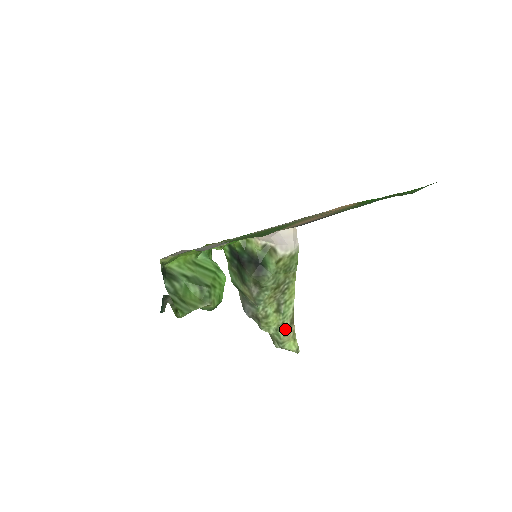
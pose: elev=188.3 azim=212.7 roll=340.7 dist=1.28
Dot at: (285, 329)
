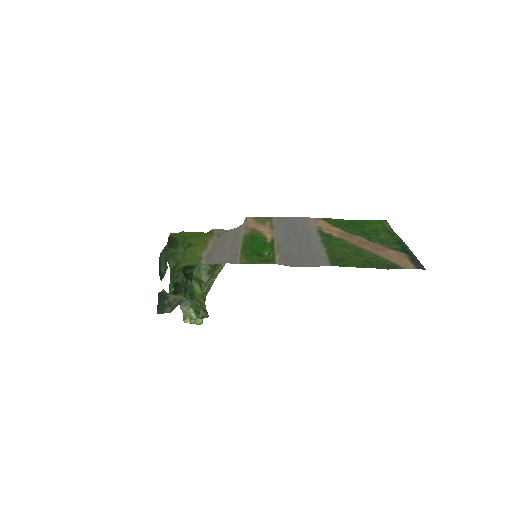
Dot at: occluded
